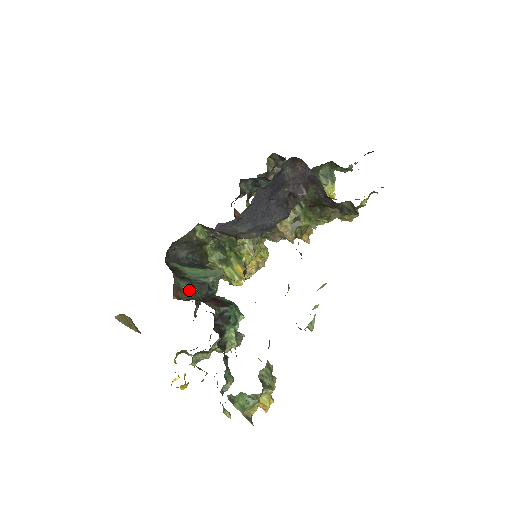
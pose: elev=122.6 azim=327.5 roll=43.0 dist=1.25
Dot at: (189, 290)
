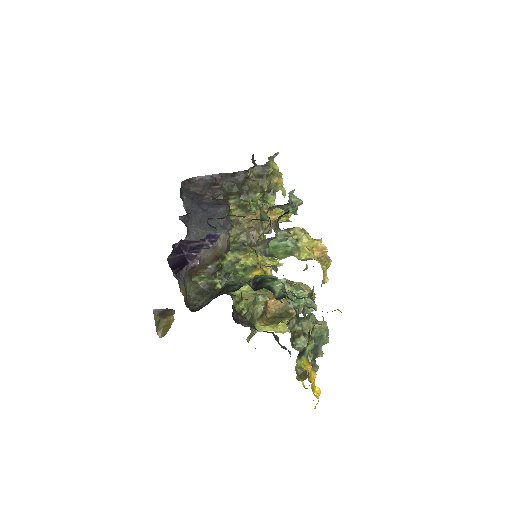
Dot at: occluded
